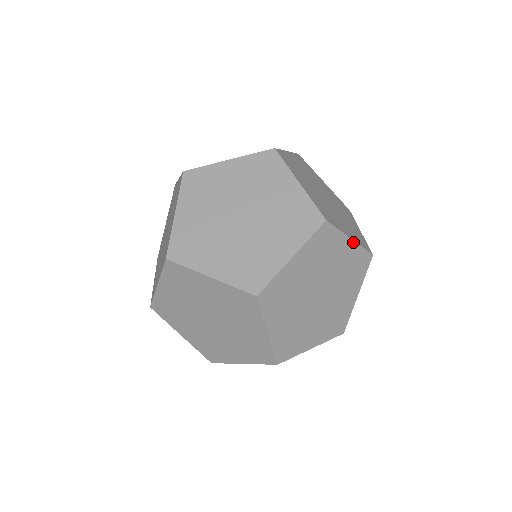
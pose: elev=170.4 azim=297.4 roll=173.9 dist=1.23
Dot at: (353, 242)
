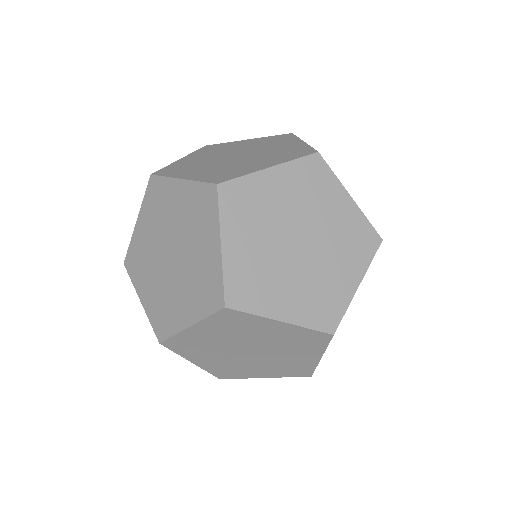
Dot at: (287, 323)
